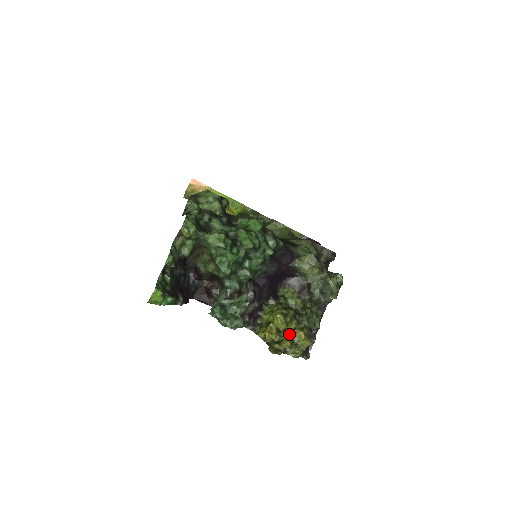
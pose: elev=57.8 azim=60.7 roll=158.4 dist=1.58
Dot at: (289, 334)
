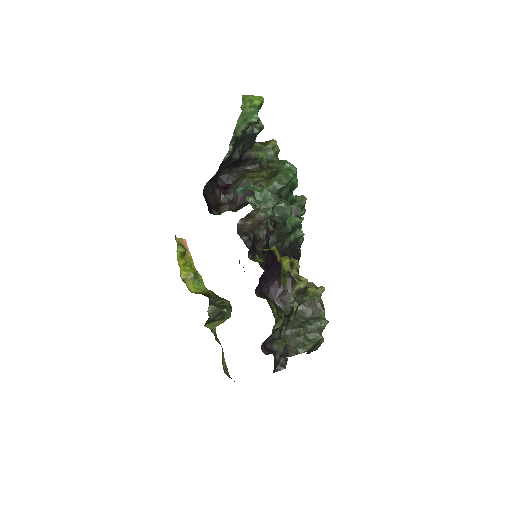
Dot at: occluded
